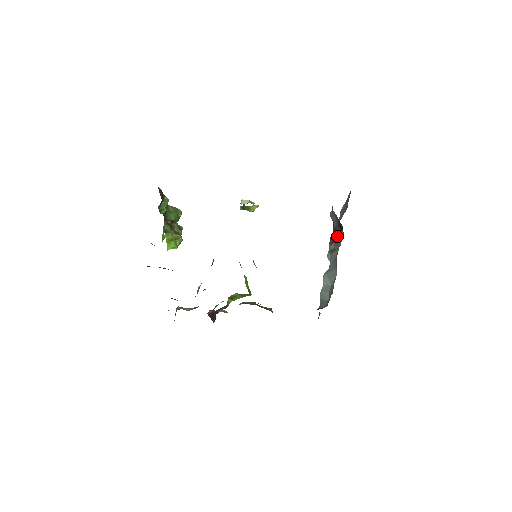
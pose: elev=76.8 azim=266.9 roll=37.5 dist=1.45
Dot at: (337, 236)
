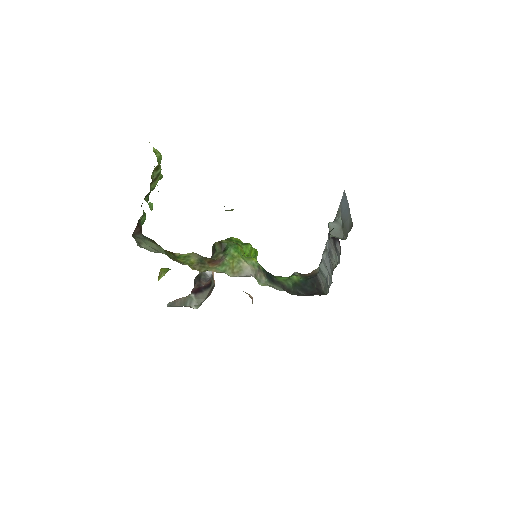
Dot at: (335, 242)
